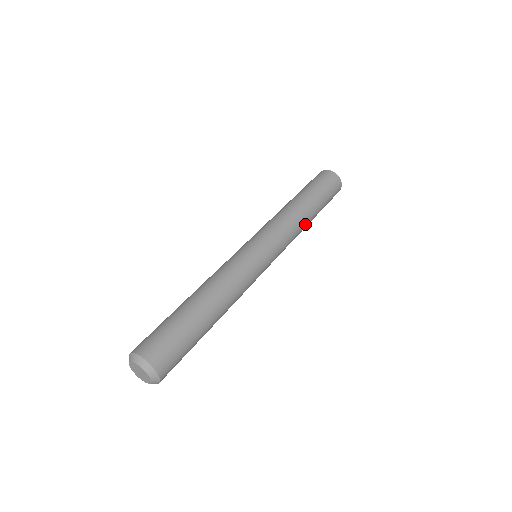
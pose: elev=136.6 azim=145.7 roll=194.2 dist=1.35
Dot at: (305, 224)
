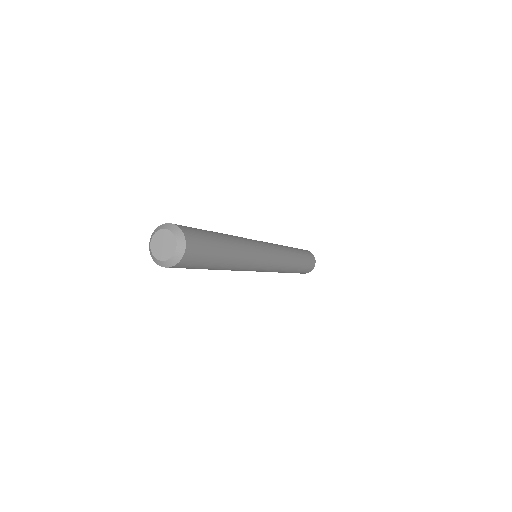
Dot at: (293, 261)
